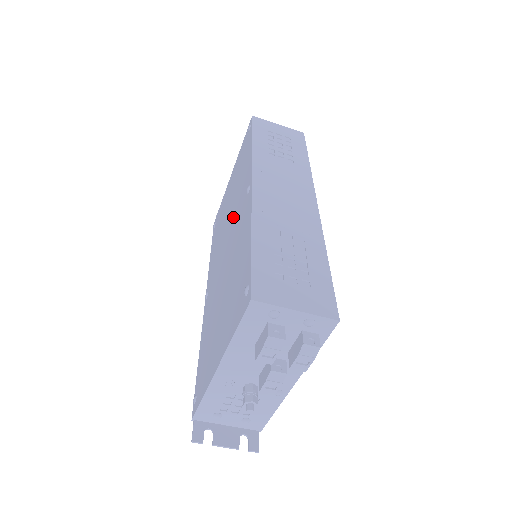
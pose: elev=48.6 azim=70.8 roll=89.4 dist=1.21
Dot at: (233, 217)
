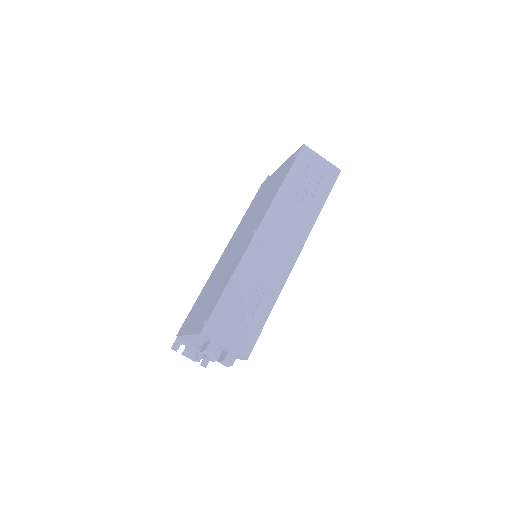
Dot at: (249, 227)
